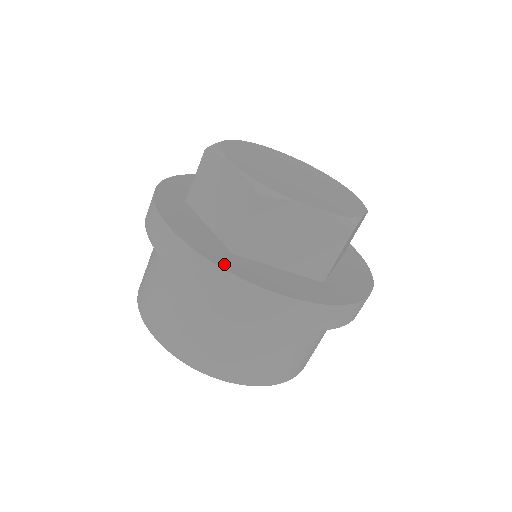
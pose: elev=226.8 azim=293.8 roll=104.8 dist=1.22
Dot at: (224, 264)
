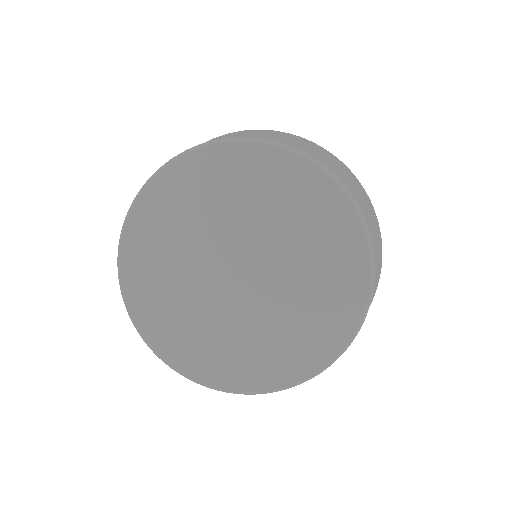
Dot at: occluded
